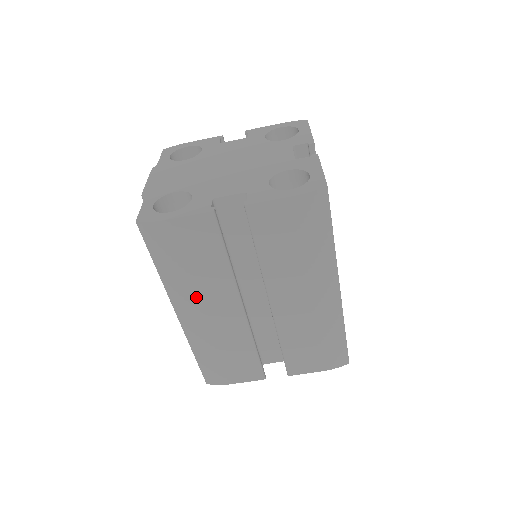
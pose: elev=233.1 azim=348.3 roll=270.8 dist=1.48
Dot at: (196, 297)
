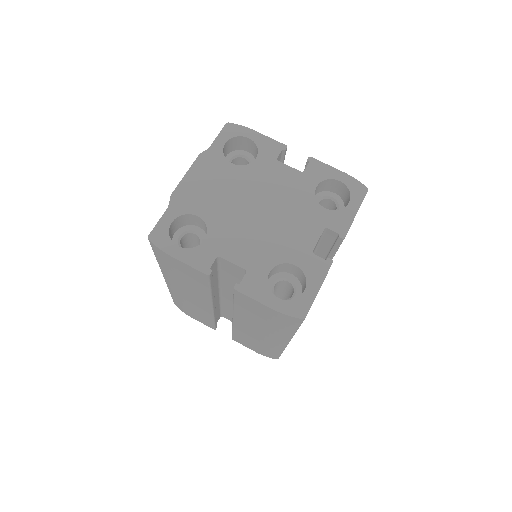
Dot at: (180, 286)
